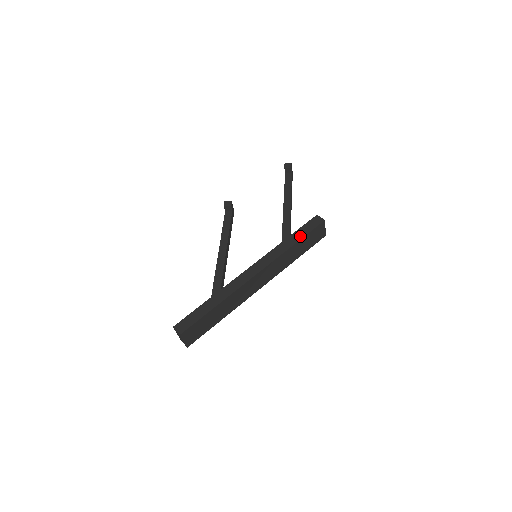
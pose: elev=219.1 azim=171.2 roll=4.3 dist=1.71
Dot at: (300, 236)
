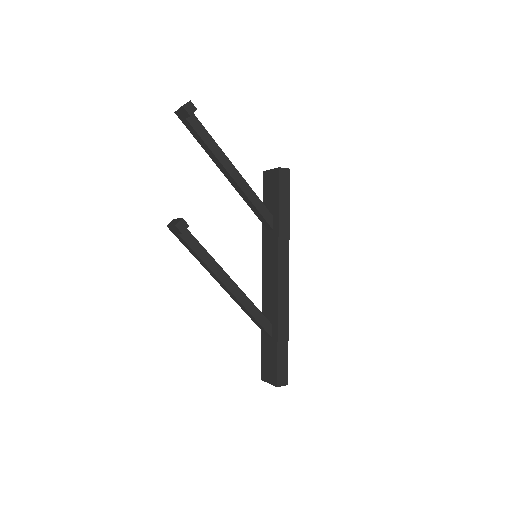
Dot at: (287, 207)
